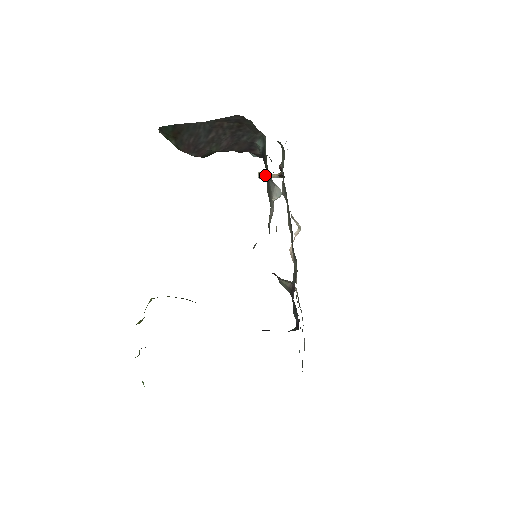
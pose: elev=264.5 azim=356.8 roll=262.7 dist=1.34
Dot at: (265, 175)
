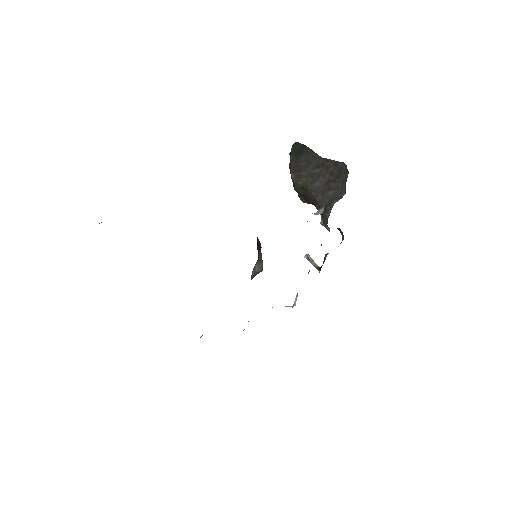
Dot at: (311, 258)
